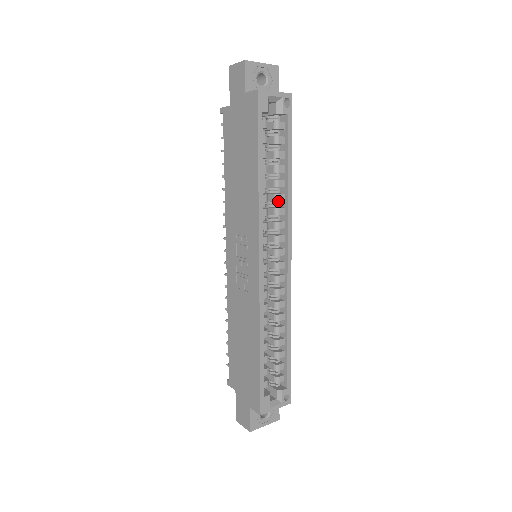
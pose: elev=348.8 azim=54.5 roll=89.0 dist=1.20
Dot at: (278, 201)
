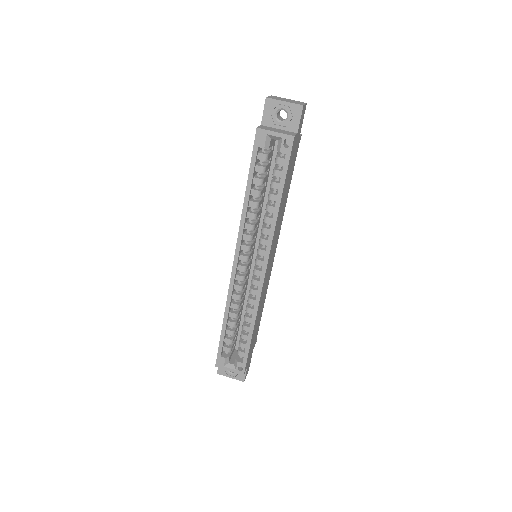
Dot at: occluded
